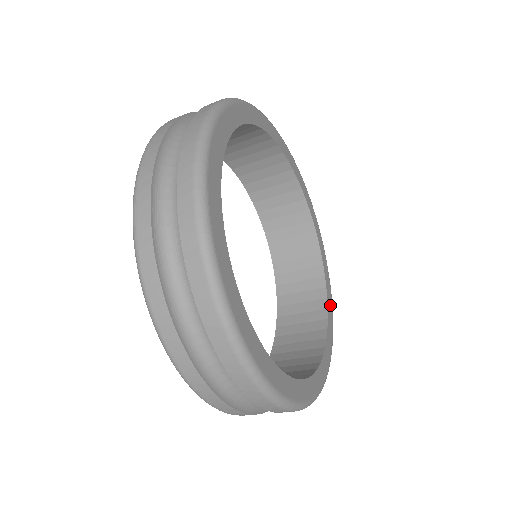
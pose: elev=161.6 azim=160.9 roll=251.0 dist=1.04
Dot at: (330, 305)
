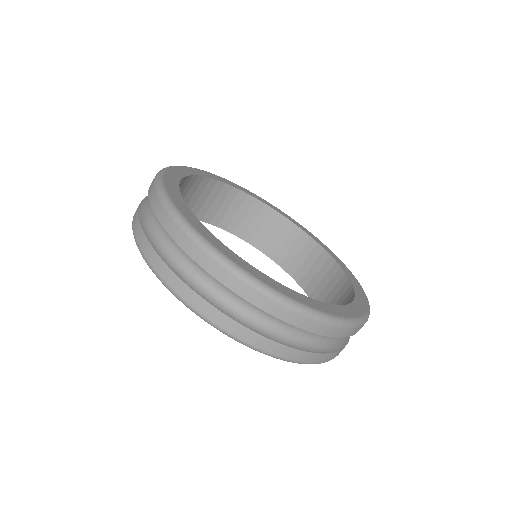
Dot at: (276, 209)
